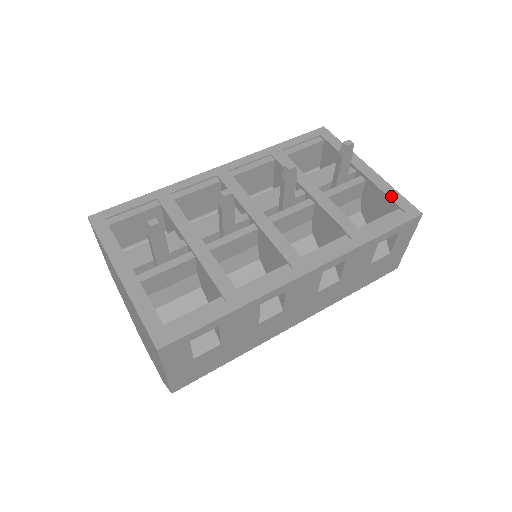
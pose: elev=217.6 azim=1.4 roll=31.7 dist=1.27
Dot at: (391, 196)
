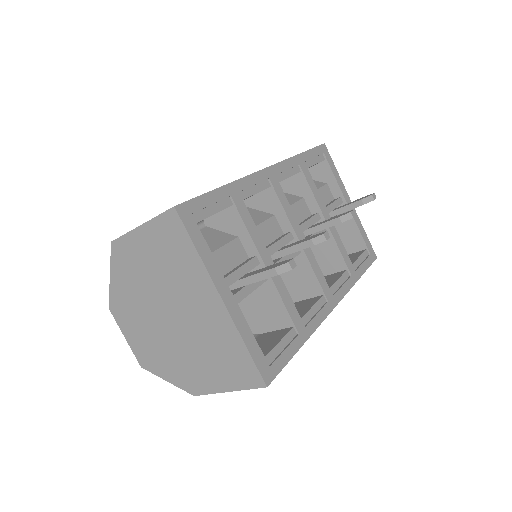
Dot at: (364, 237)
